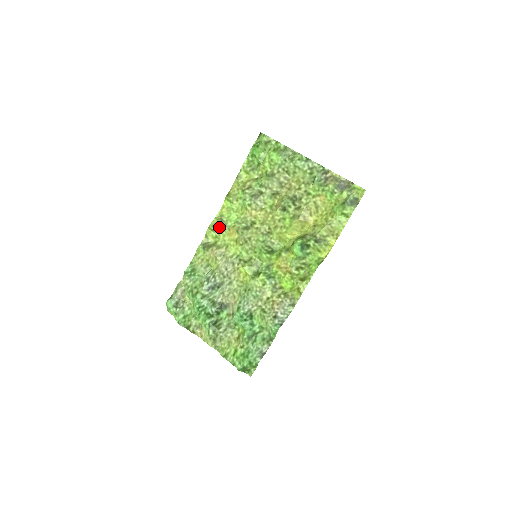
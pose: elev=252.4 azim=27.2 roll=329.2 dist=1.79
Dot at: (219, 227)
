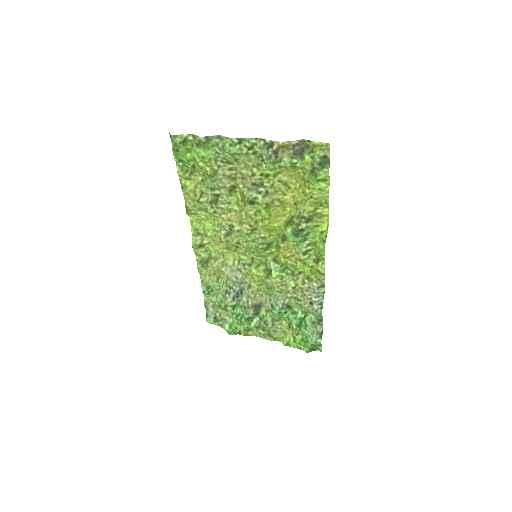
Dot at: (202, 243)
